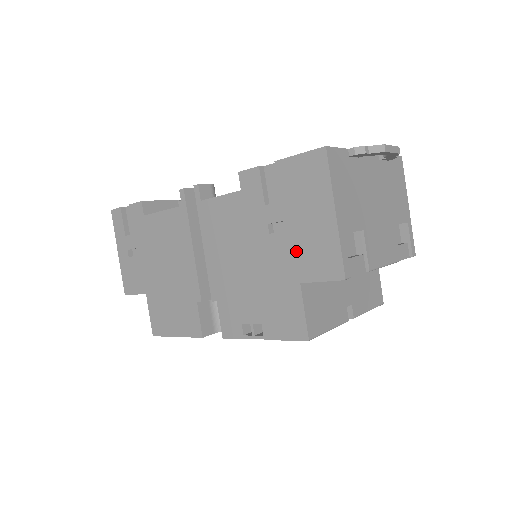
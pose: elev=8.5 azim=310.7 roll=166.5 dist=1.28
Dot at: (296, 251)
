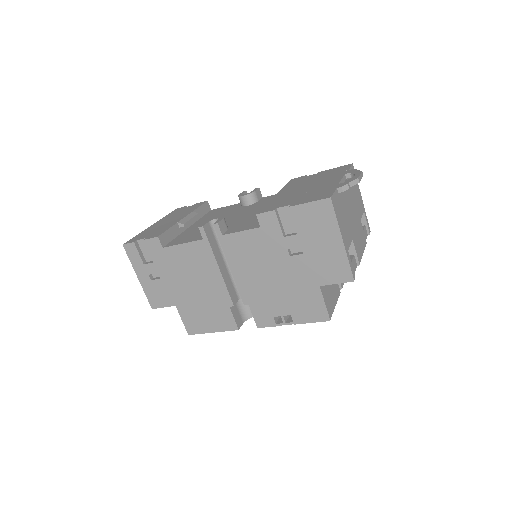
Dot at: (314, 266)
